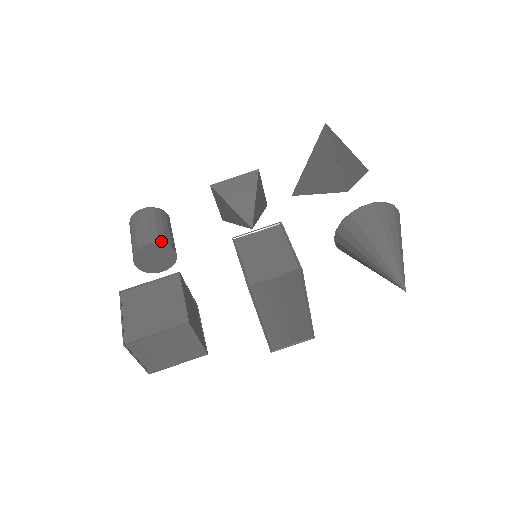
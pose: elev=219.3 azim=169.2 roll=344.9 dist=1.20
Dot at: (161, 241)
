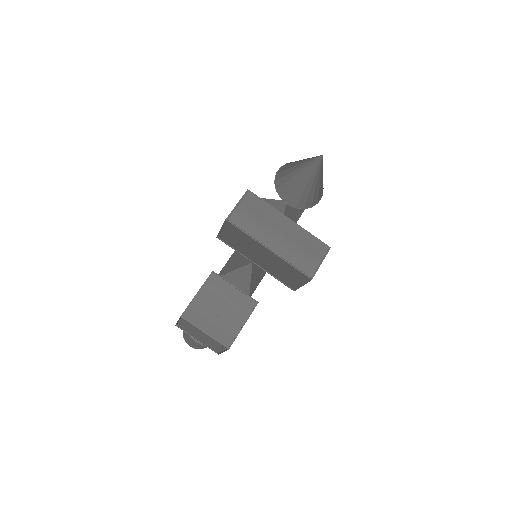
Dot at: occluded
